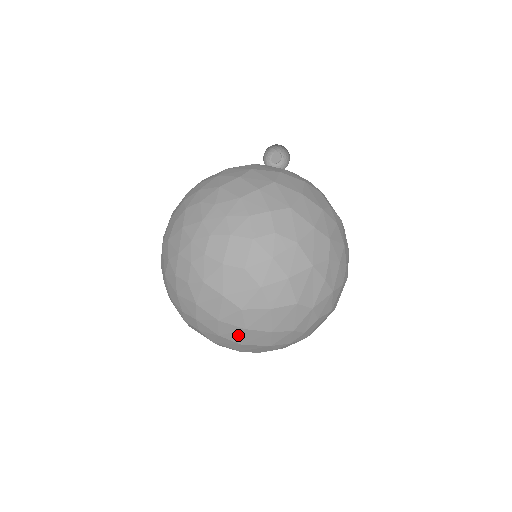
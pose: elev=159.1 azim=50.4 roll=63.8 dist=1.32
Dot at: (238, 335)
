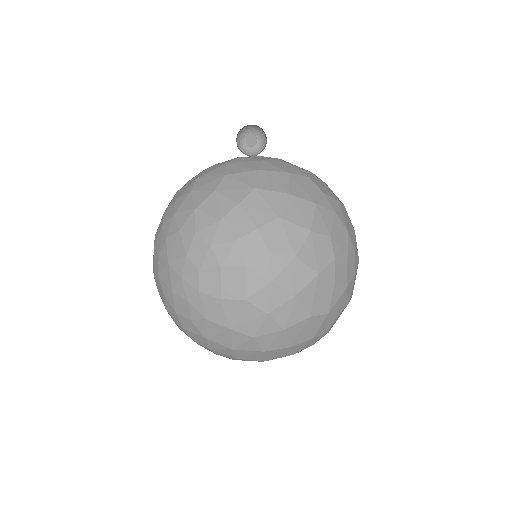
Dot at: (257, 356)
